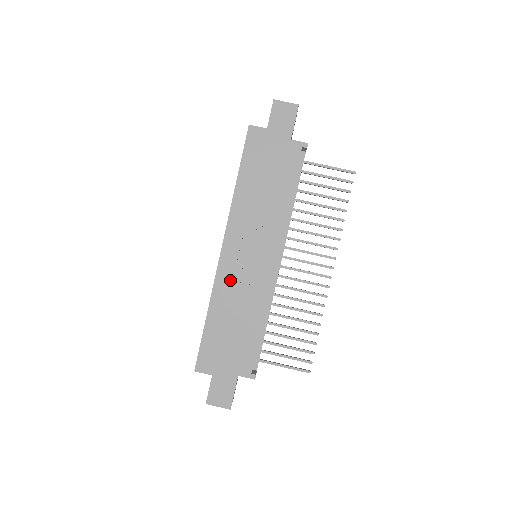
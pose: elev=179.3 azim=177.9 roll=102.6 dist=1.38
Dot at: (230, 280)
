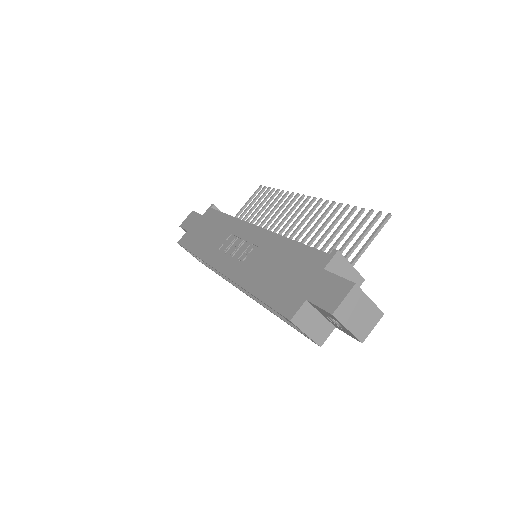
Dot at: (242, 267)
